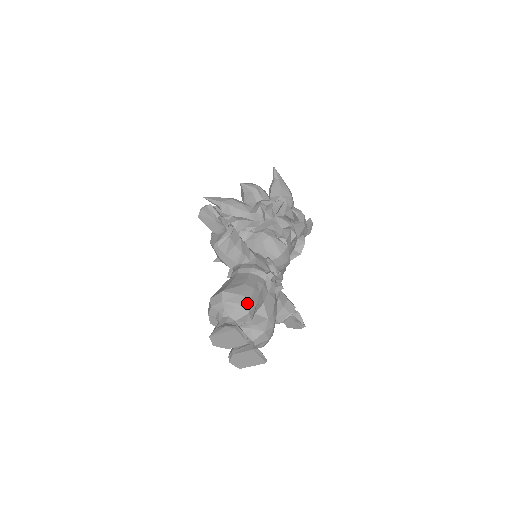
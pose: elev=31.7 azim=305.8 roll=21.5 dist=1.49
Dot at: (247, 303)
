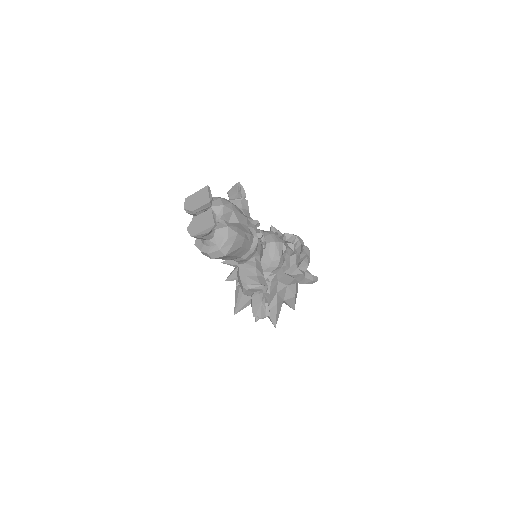
Dot at: (227, 202)
